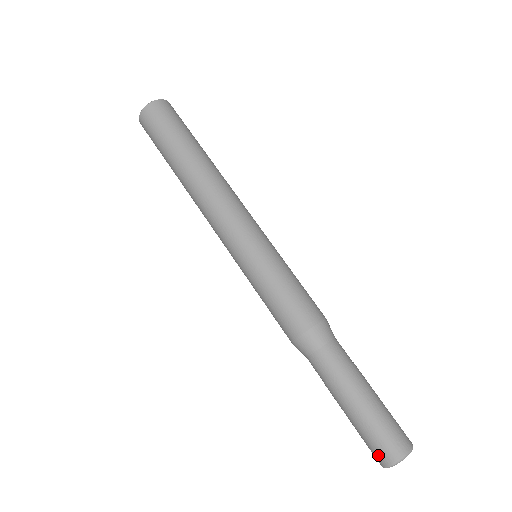
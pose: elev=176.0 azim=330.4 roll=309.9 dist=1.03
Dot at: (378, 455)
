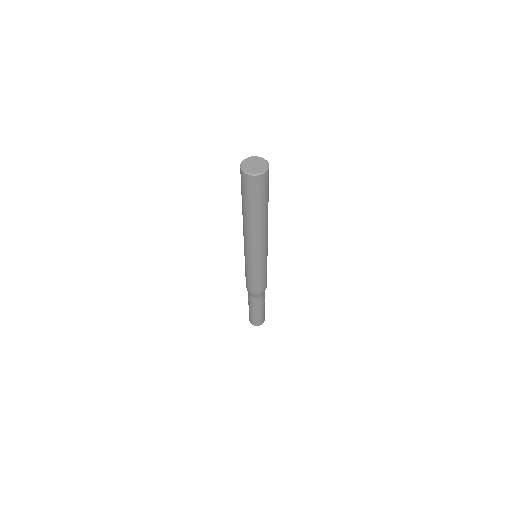
Dot at: (250, 321)
